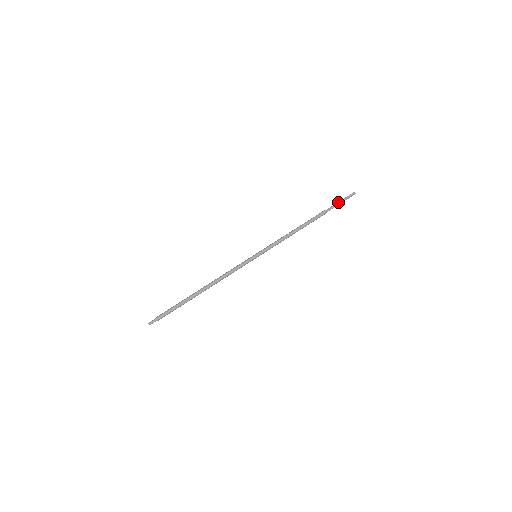
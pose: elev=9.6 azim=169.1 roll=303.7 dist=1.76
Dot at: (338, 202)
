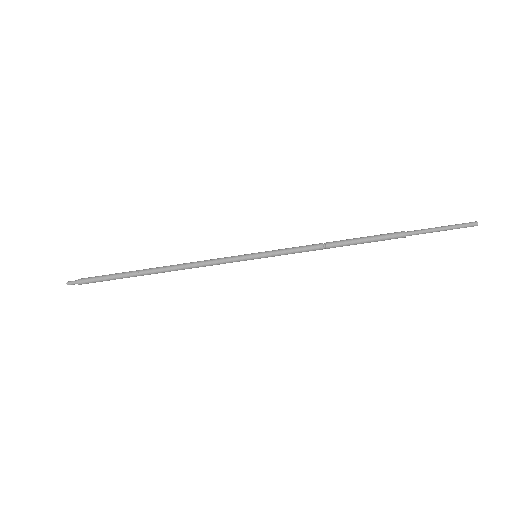
Dot at: (437, 227)
